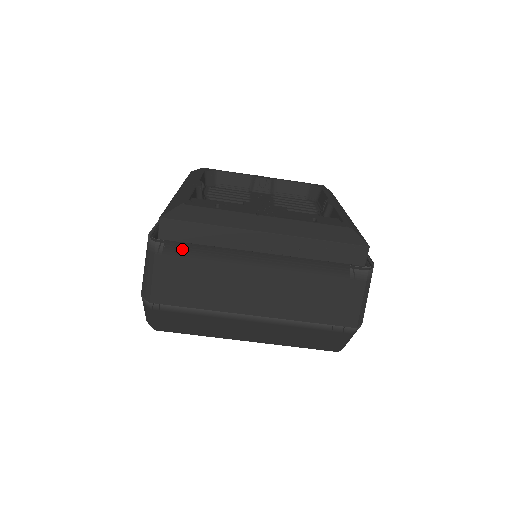
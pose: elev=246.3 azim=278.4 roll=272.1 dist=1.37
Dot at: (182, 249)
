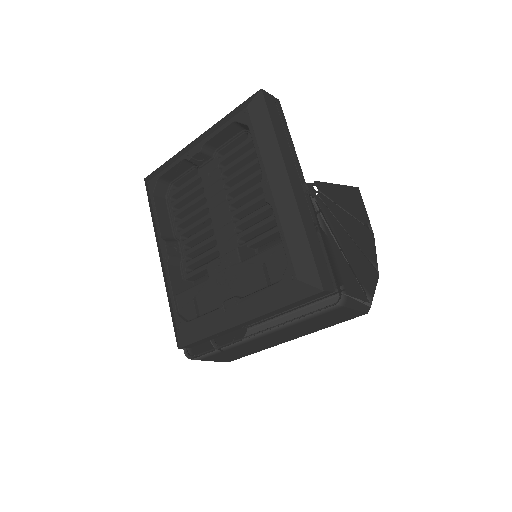
Dot at: (209, 355)
